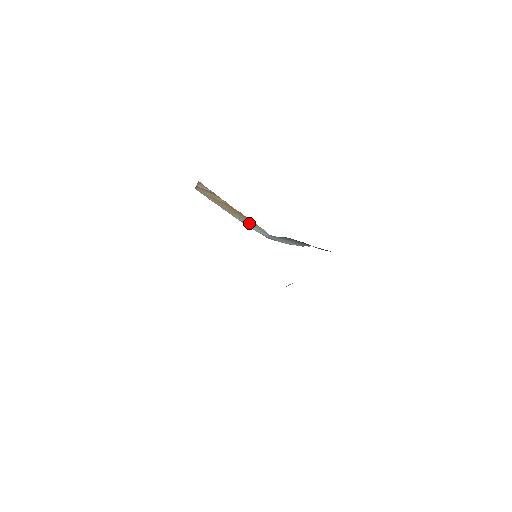
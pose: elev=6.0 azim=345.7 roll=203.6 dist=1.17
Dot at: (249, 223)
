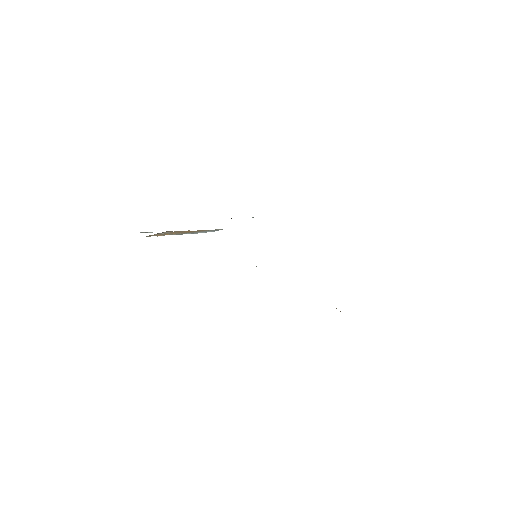
Dot at: occluded
